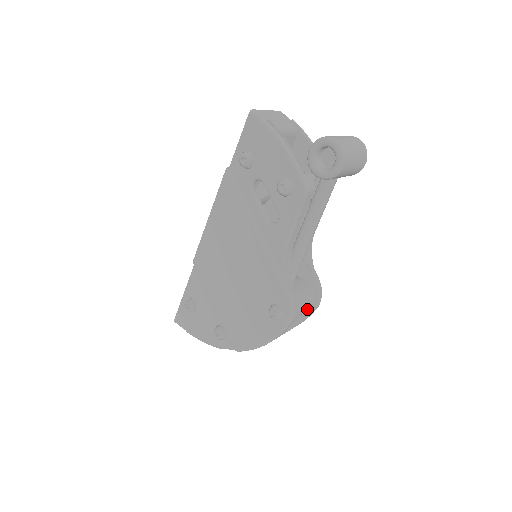
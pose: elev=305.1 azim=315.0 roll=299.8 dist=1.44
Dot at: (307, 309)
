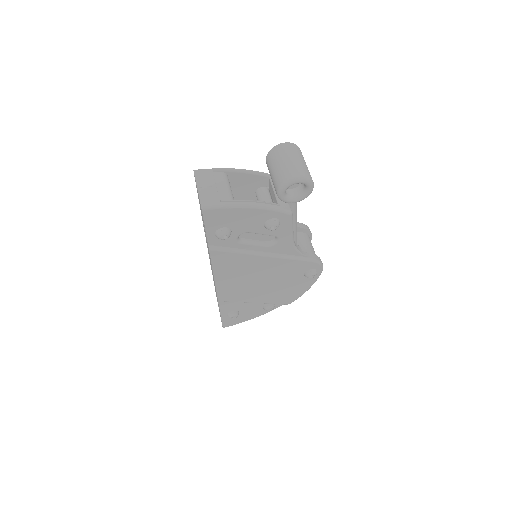
Dot at: occluded
